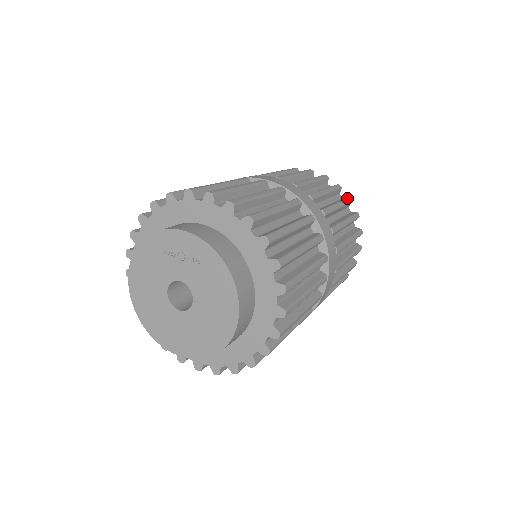
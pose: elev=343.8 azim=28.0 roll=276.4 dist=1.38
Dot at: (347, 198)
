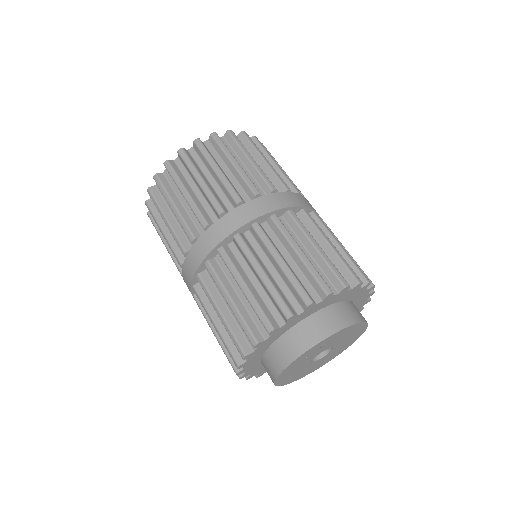
Dot at: (232, 137)
